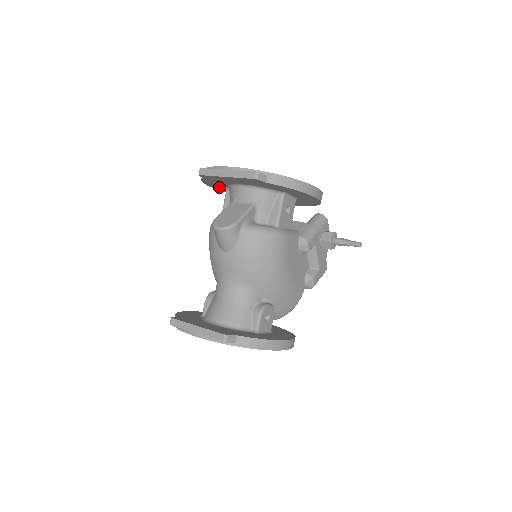
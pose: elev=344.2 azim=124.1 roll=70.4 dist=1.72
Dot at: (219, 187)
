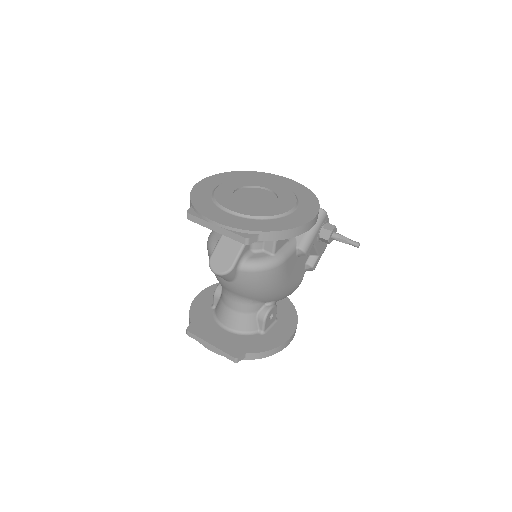
Dot at: occluded
